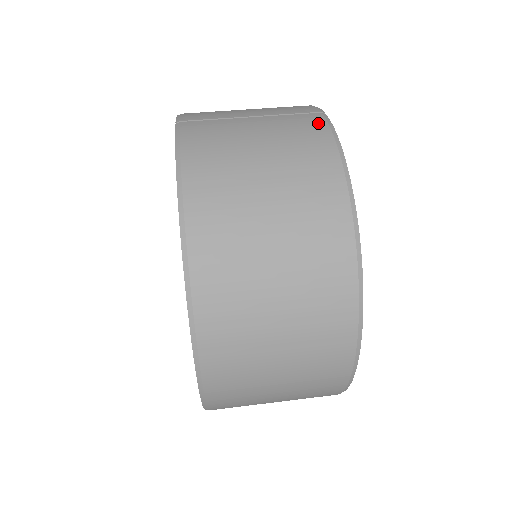
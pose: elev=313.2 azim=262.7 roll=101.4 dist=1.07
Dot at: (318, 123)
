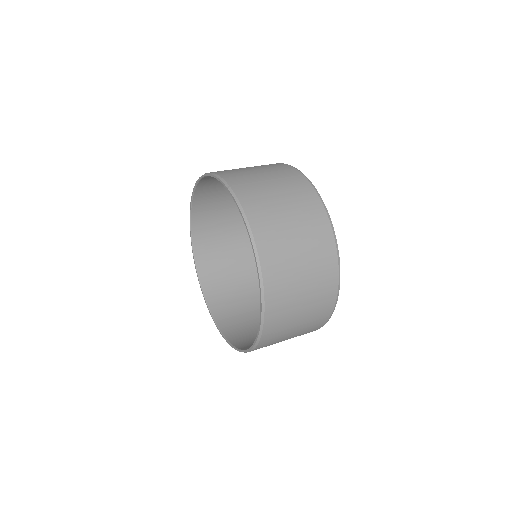
Dot at: (306, 185)
